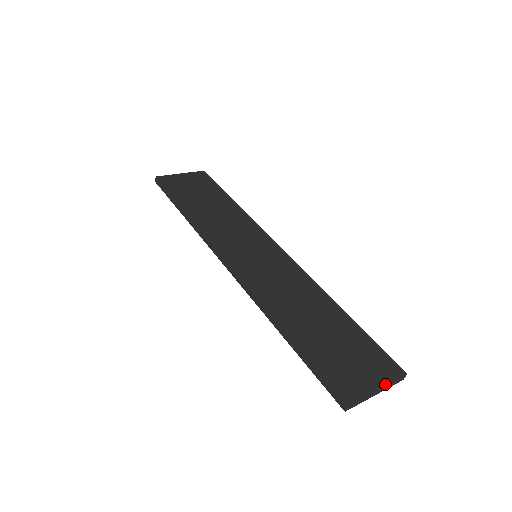
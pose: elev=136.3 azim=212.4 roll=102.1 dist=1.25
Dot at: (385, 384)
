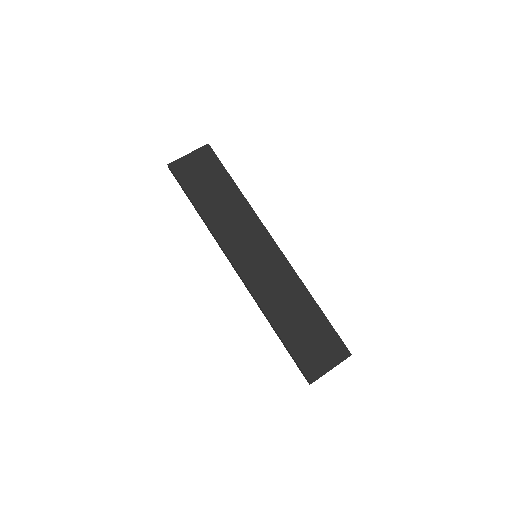
Dot at: (336, 365)
